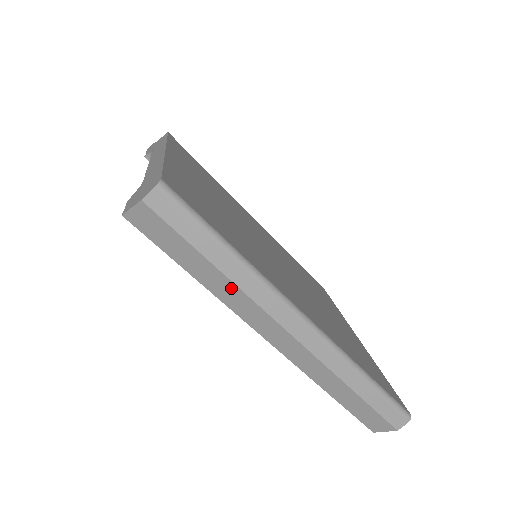
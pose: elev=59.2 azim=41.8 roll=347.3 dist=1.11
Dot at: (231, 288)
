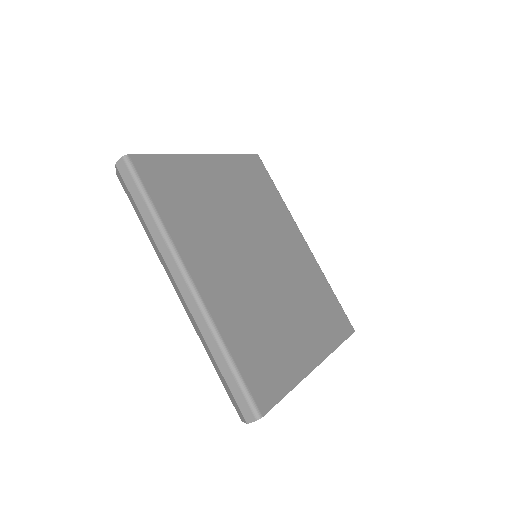
Dot at: (152, 239)
